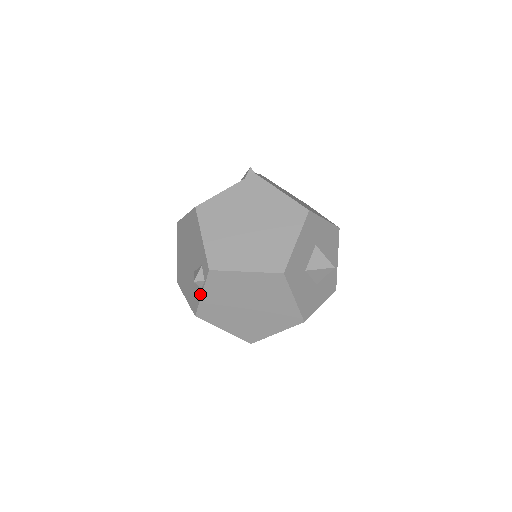
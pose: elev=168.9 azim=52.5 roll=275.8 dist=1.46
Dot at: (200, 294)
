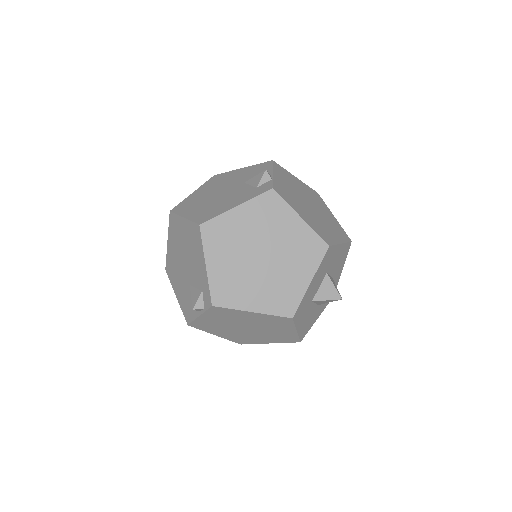
Dot at: (197, 314)
